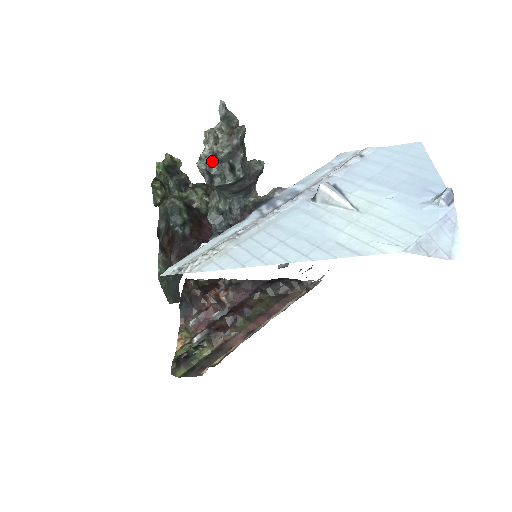
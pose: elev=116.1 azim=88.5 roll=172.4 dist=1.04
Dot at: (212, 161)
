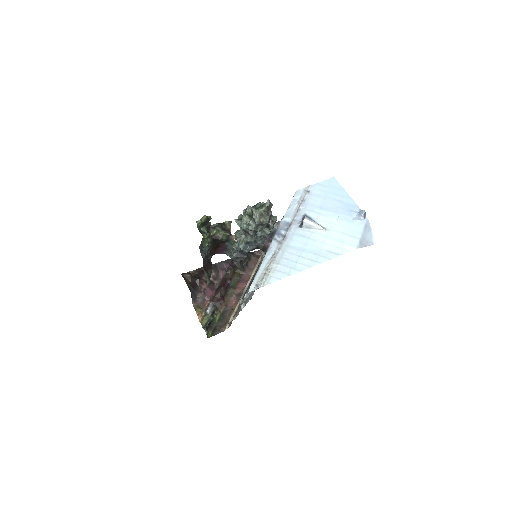
Dot at: (258, 225)
